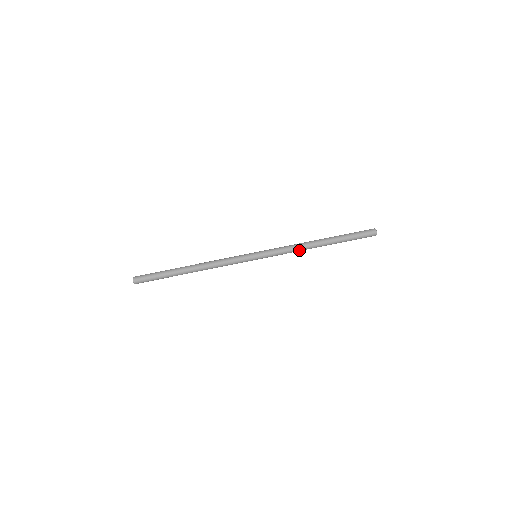
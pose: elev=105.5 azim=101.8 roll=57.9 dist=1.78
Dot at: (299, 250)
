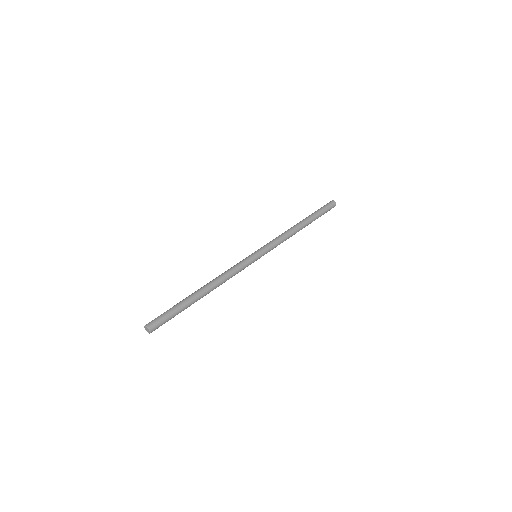
Dot at: (289, 237)
